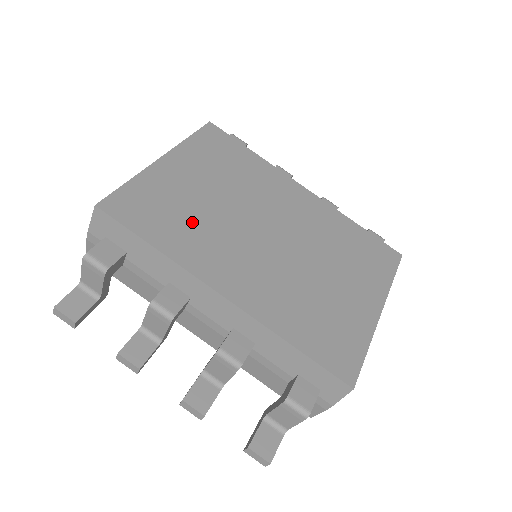
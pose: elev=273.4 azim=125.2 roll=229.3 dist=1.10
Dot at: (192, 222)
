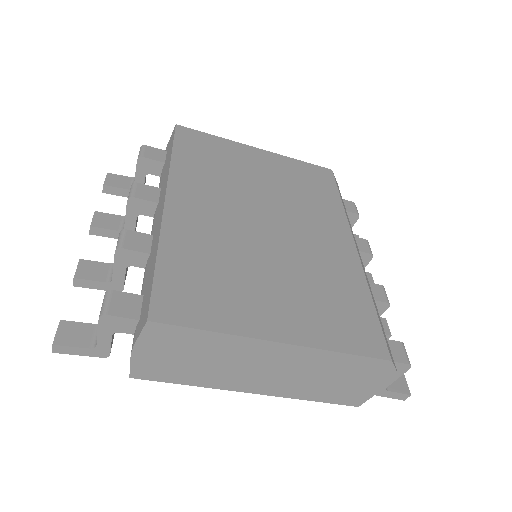
Dot at: (218, 172)
